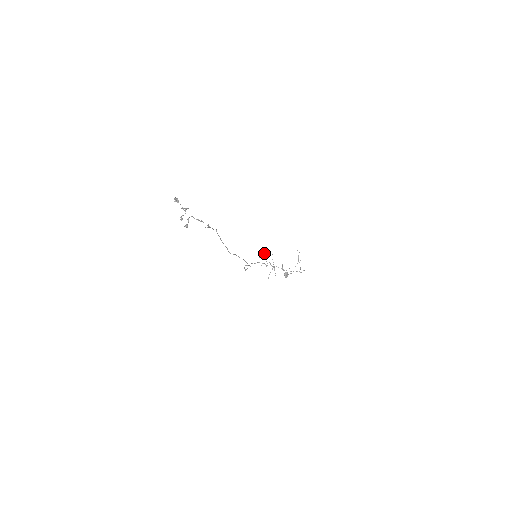
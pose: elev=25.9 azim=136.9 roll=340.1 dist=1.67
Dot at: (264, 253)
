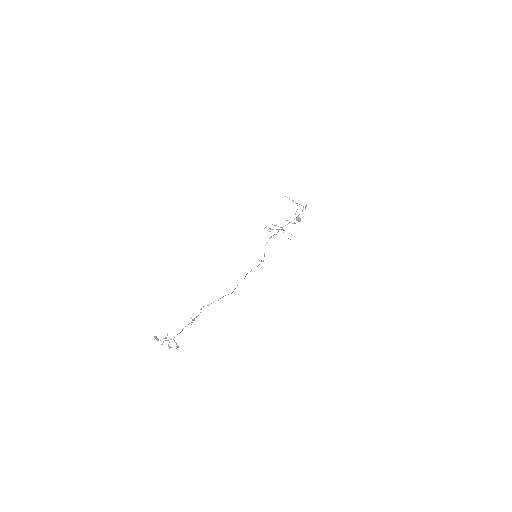
Dot at: occluded
